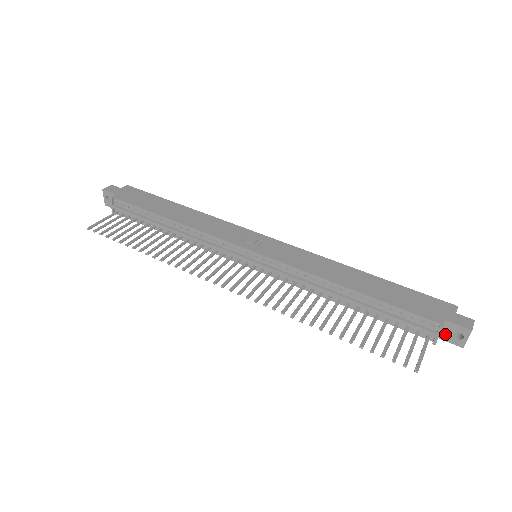
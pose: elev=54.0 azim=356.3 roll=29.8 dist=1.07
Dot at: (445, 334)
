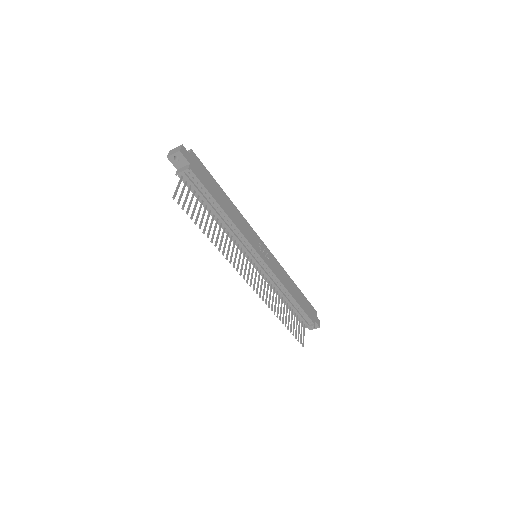
Dot at: occluded
